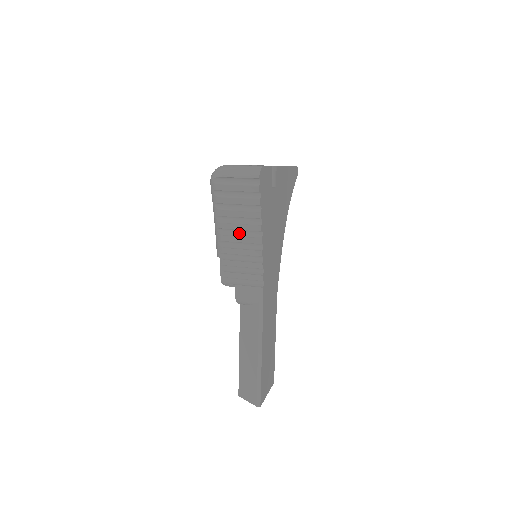
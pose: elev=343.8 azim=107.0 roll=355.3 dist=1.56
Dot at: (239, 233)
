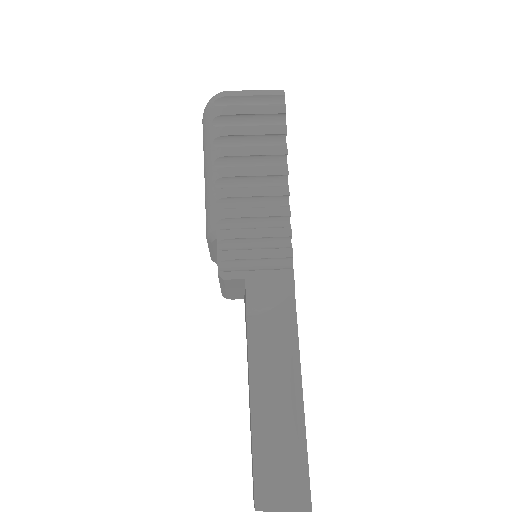
Dot at: (251, 185)
